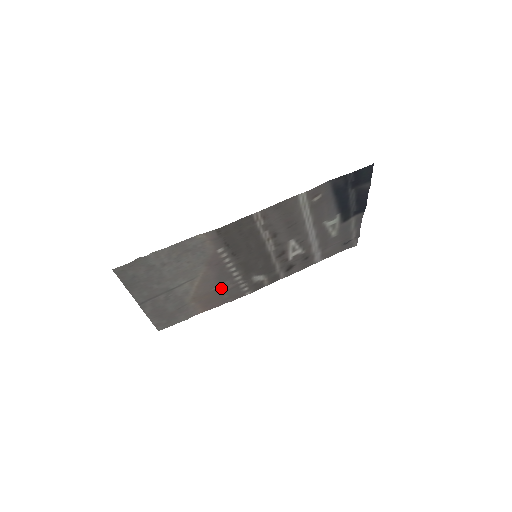
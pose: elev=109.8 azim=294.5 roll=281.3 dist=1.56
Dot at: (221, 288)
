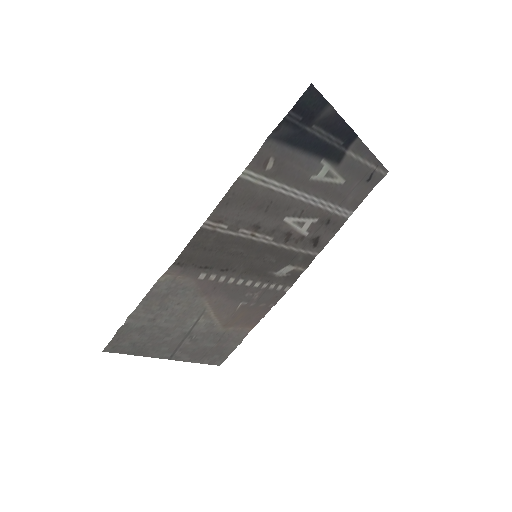
Dot at: (246, 302)
